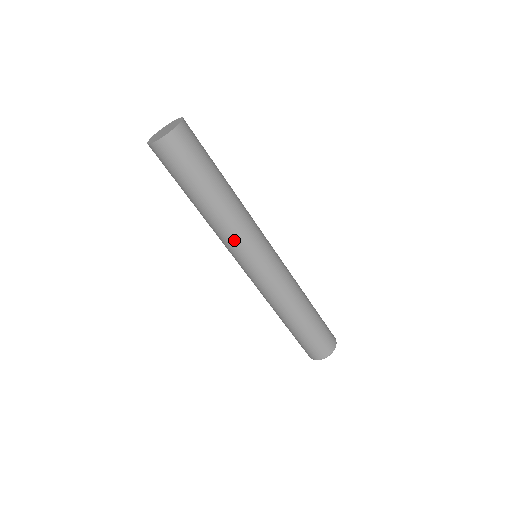
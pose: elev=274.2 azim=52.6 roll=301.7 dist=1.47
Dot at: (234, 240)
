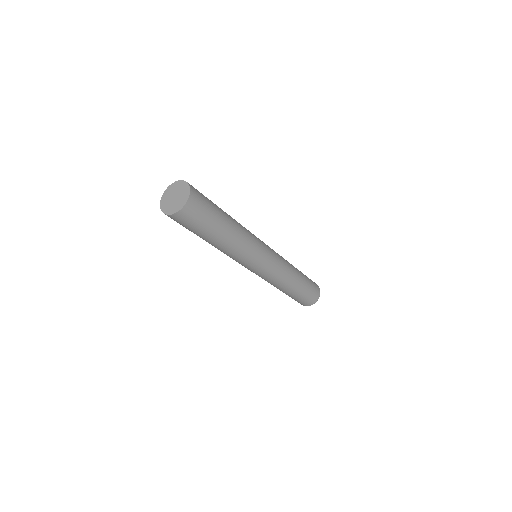
Dot at: (234, 259)
